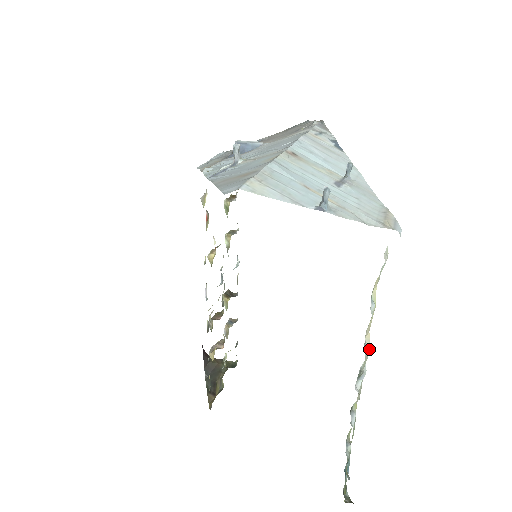
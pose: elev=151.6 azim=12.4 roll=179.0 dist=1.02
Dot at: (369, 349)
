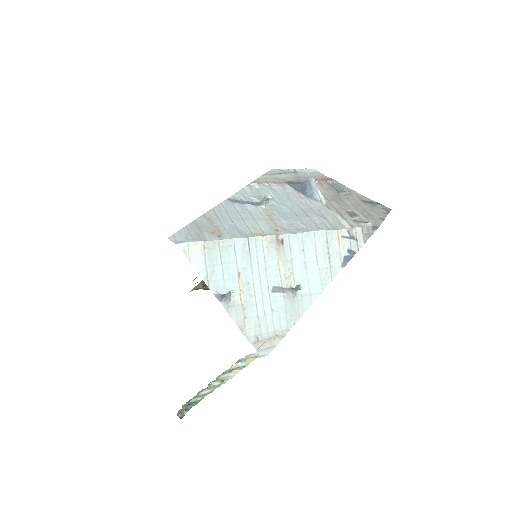
Dot at: (231, 377)
